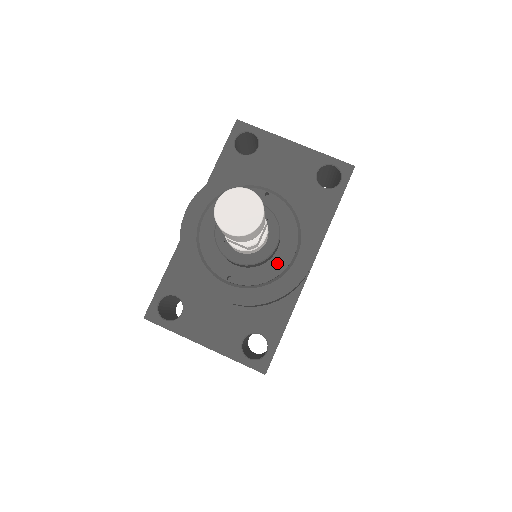
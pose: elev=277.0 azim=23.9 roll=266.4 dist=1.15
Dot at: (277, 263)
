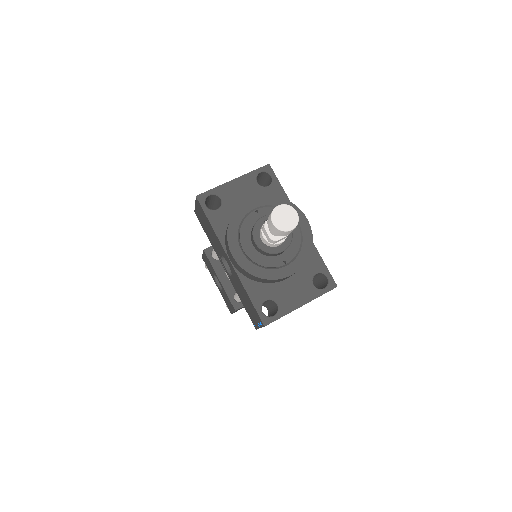
Dot at: (295, 234)
